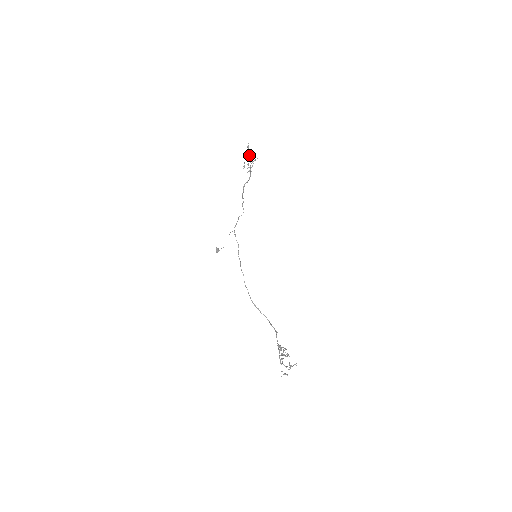
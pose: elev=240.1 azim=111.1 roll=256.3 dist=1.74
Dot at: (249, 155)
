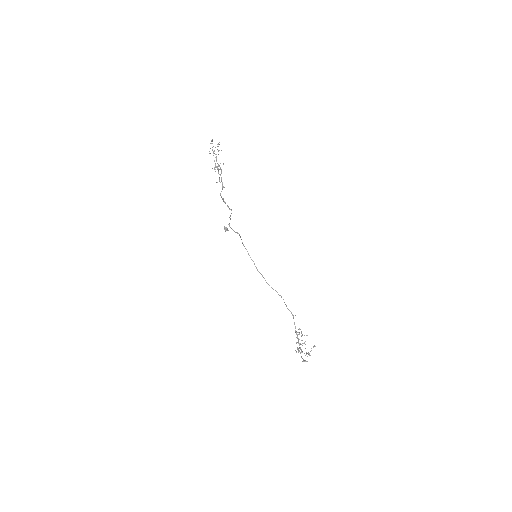
Dot at: occluded
